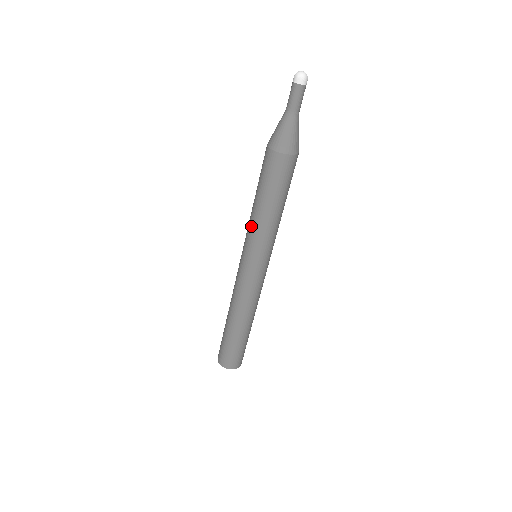
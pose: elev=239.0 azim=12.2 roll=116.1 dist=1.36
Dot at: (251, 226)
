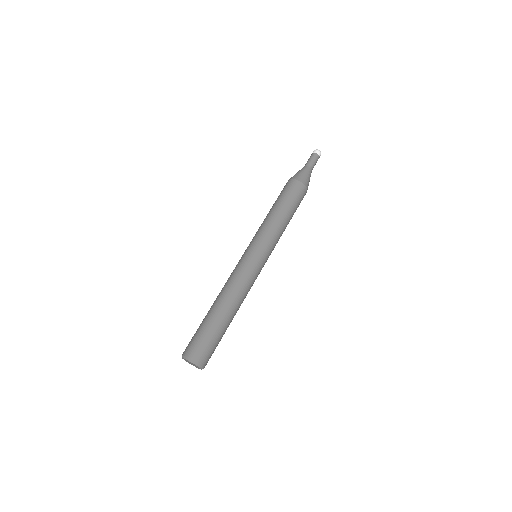
Dot at: (264, 225)
